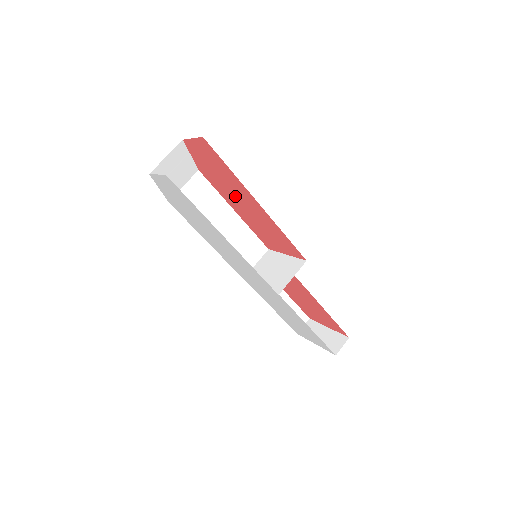
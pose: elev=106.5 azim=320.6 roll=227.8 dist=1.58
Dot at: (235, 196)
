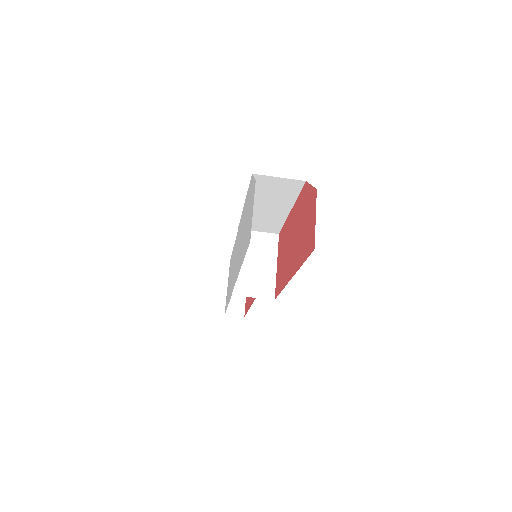
Dot at: (295, 234)
